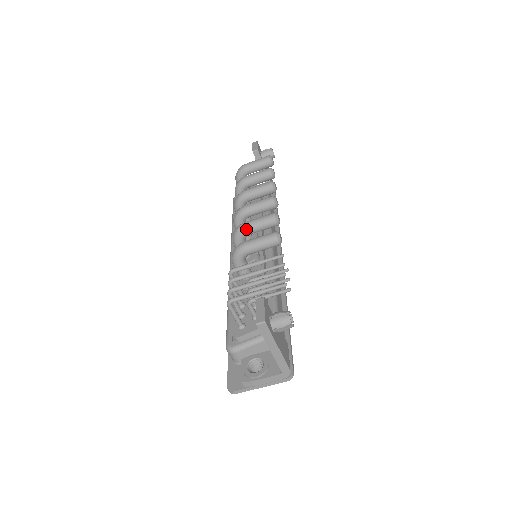
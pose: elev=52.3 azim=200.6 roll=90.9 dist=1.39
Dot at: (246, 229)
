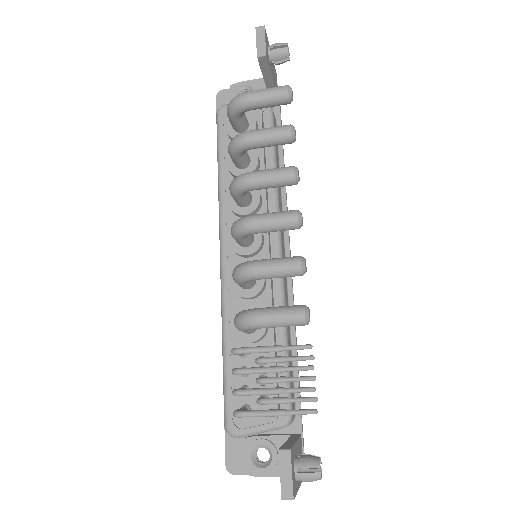
Dot at: (256, 277)
